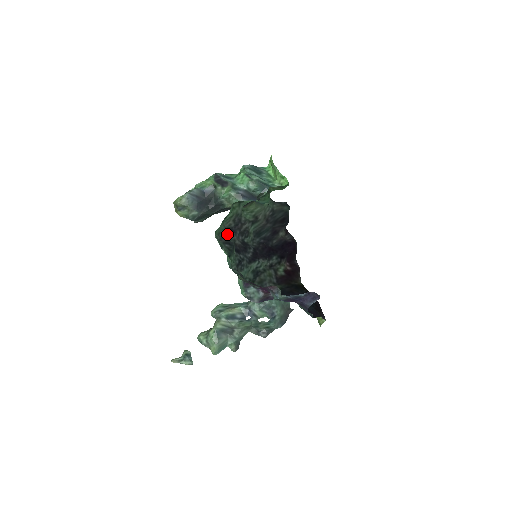
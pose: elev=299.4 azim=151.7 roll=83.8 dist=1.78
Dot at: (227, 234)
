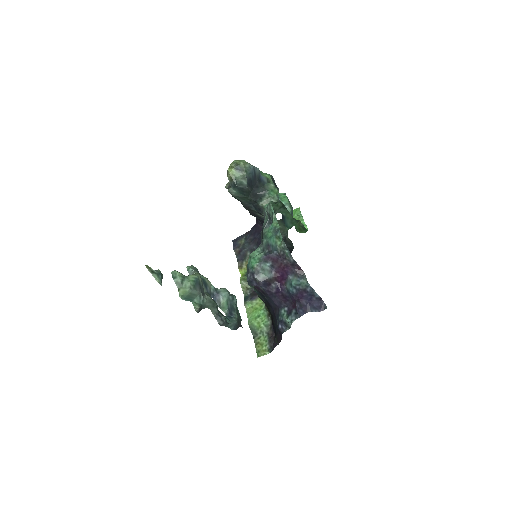
Dot at: occluded
